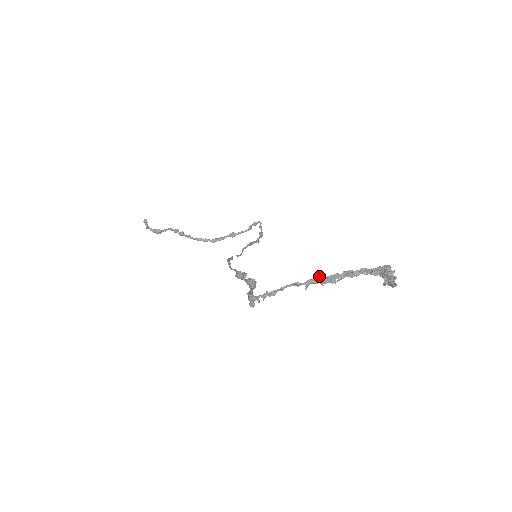
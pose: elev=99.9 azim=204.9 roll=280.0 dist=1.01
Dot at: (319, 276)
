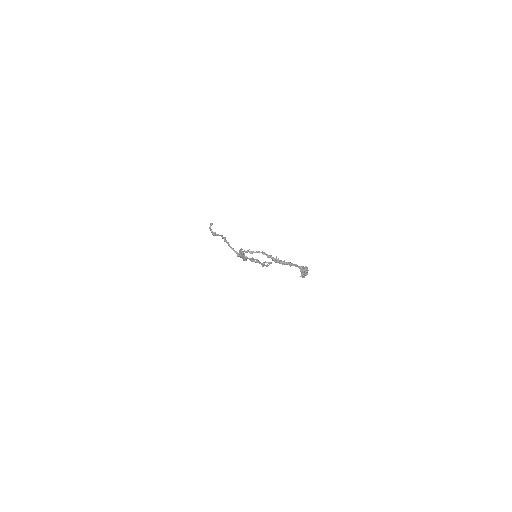
Dot at: (276, 257)
